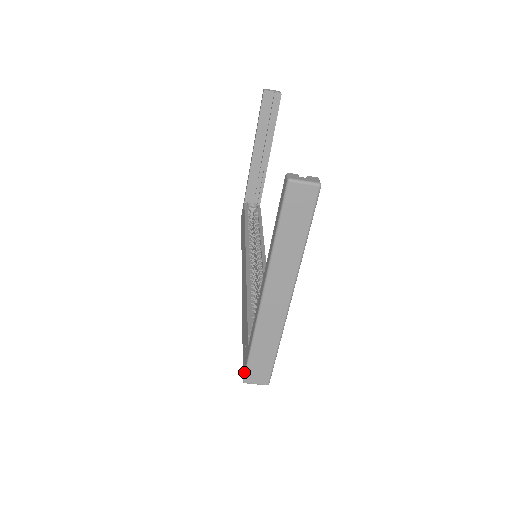
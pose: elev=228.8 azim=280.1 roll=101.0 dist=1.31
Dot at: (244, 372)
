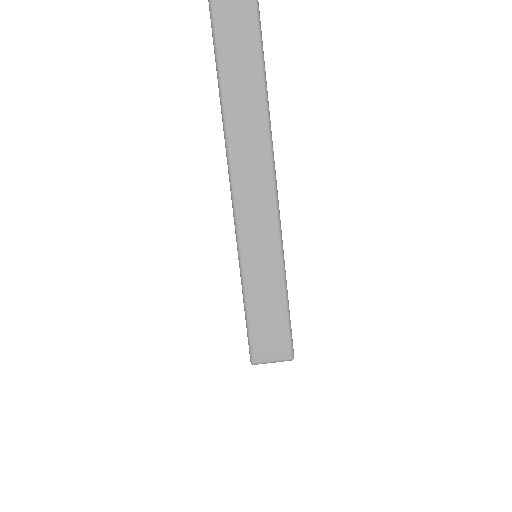
Dot at: occluded
